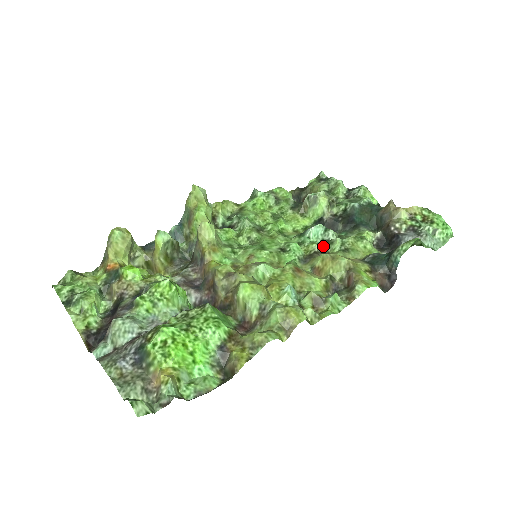
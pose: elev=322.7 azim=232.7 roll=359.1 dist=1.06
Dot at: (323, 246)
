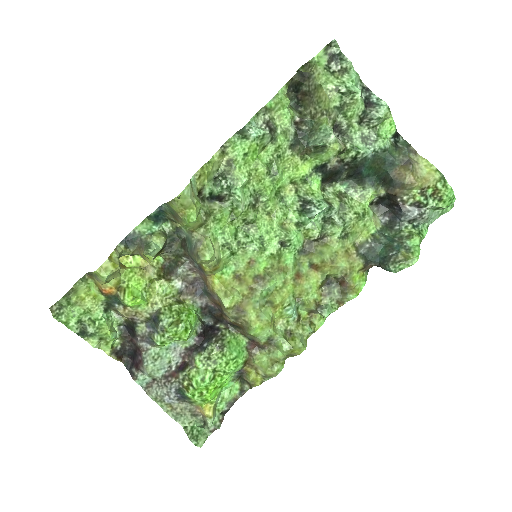
Dot at: (323, 225)
